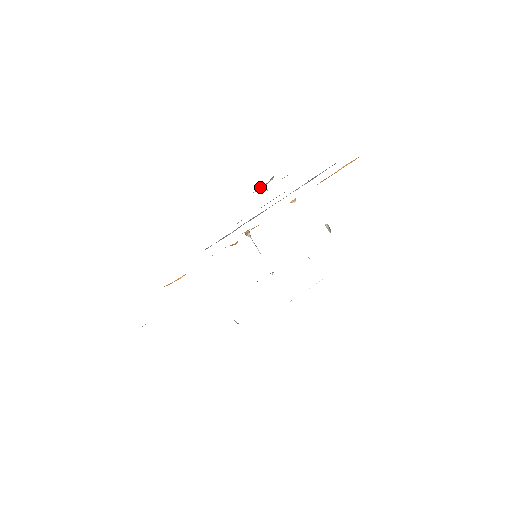
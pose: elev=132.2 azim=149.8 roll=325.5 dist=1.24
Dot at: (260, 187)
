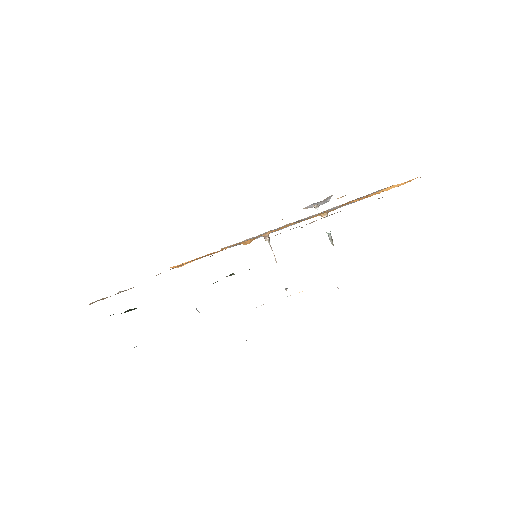
Dot at: occluded
